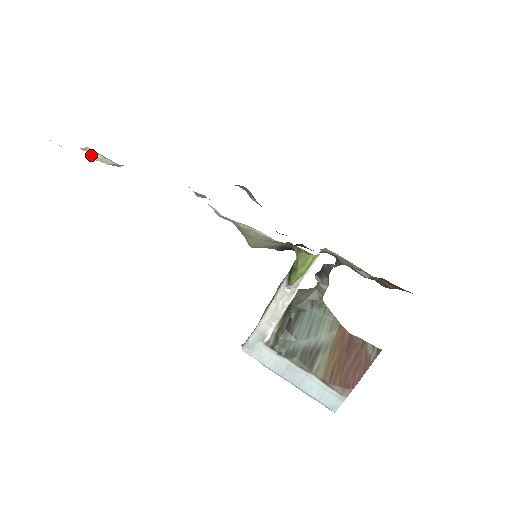
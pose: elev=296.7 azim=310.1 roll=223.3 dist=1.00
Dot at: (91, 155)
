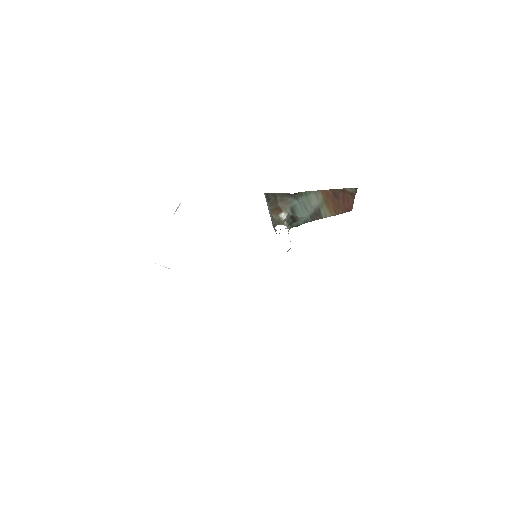
Dot at: occluded
